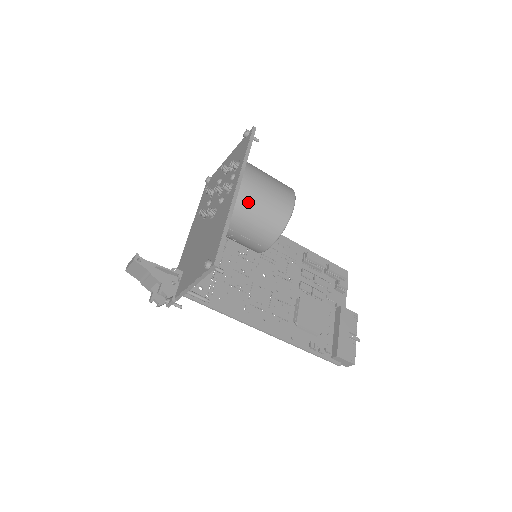
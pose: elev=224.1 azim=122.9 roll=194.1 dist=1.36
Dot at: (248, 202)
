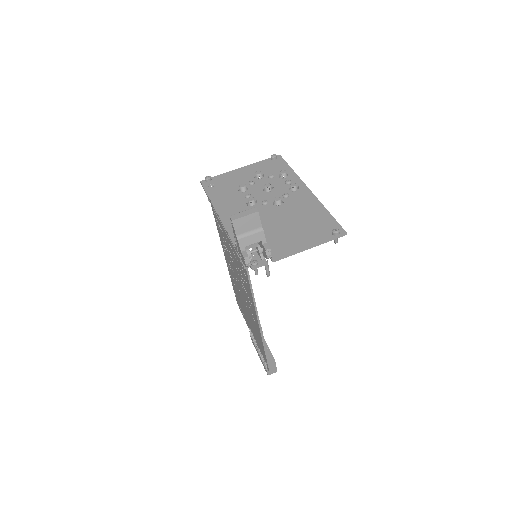
Dot at: occluded
